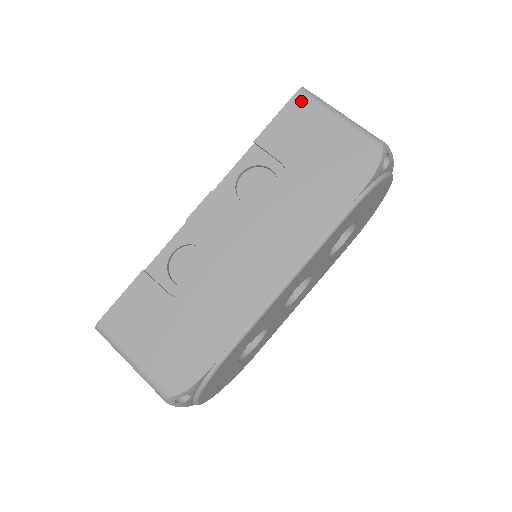
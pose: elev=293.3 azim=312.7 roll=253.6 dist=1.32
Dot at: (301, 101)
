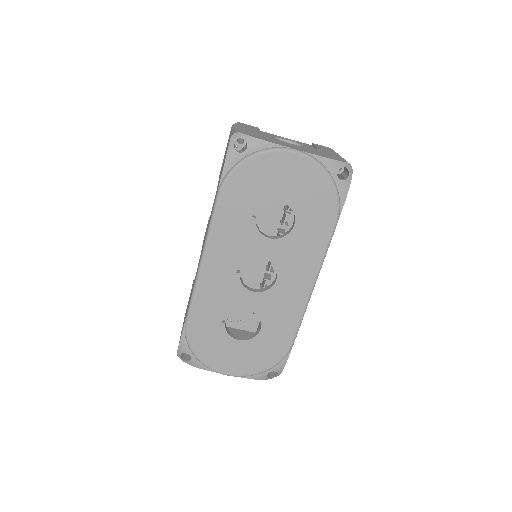
Dot at: occluded
